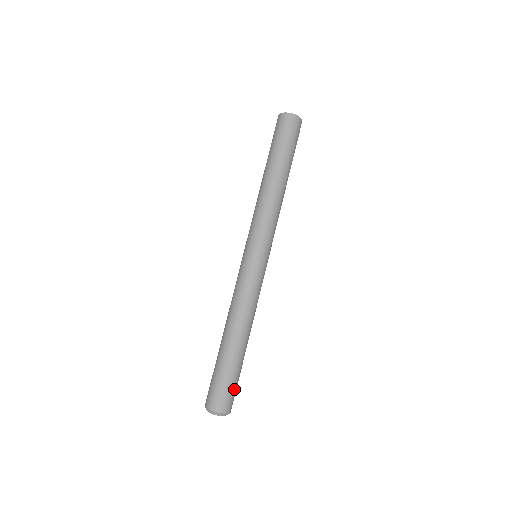
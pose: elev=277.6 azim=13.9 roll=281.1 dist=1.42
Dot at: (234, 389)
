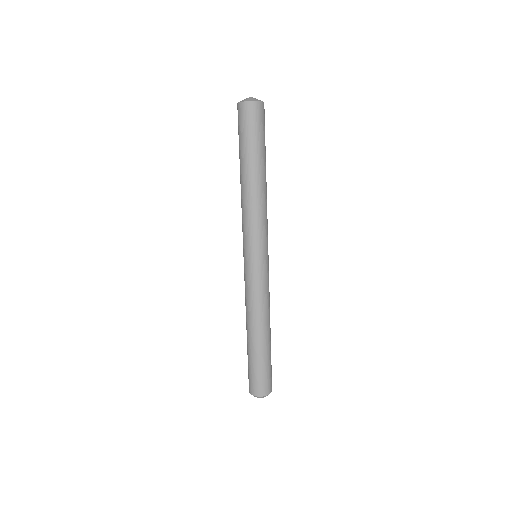
Dot at: (271, 371)
